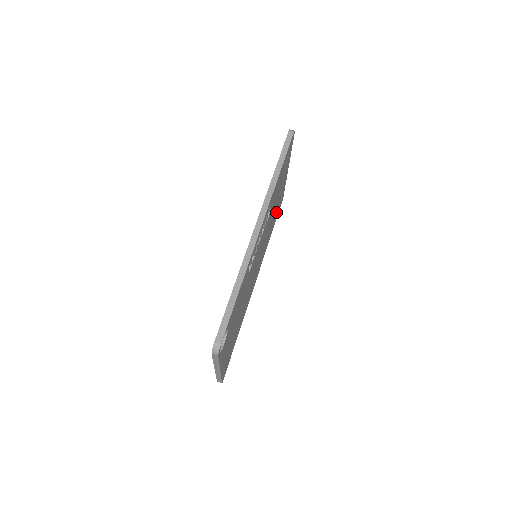
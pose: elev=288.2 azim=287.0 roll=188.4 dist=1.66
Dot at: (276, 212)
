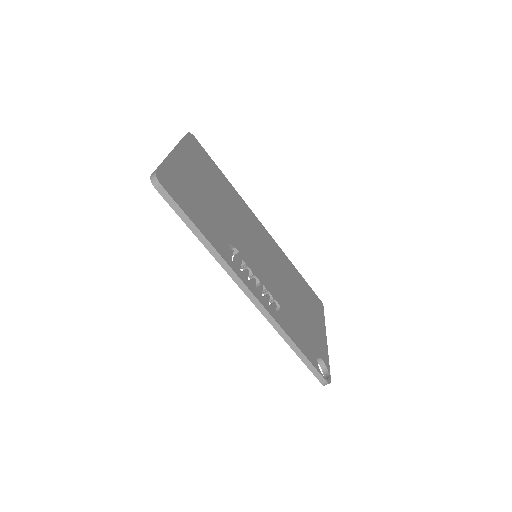
Dot at: (211, 174)
